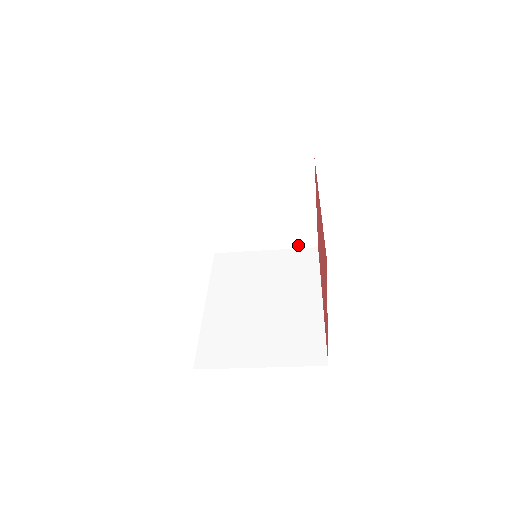
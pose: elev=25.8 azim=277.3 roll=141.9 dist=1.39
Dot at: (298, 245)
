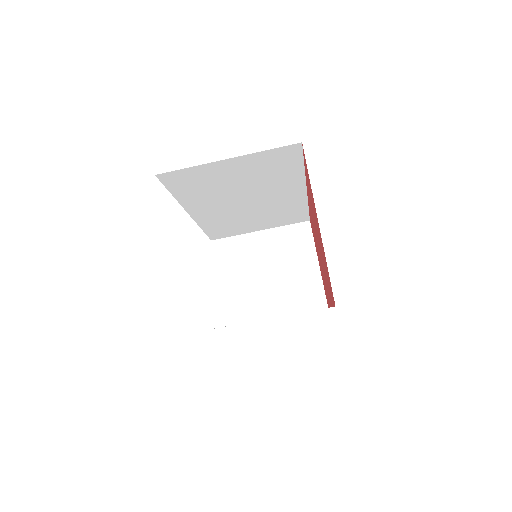
Dot at: (307, 308)
